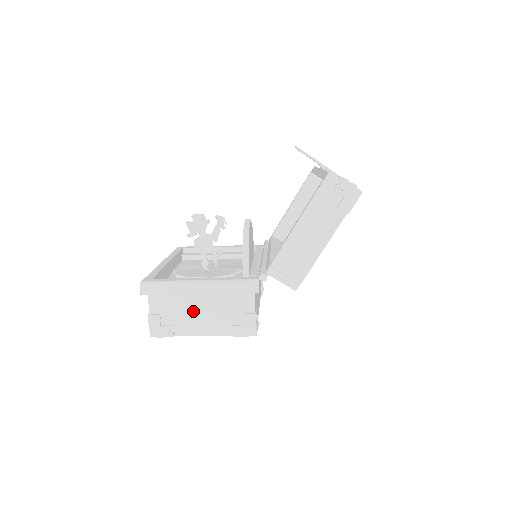
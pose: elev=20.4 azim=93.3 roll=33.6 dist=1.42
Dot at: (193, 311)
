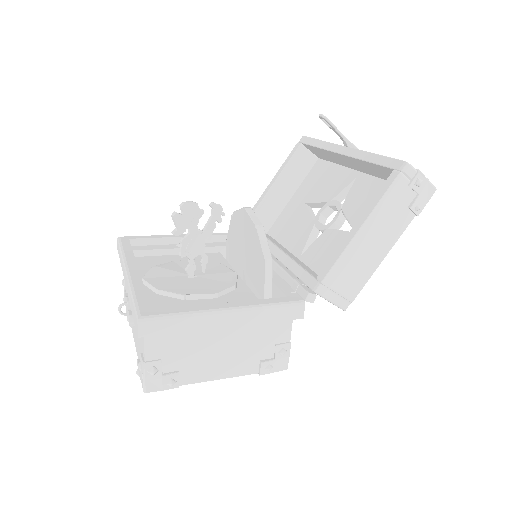
Dot at: (210, 349)
